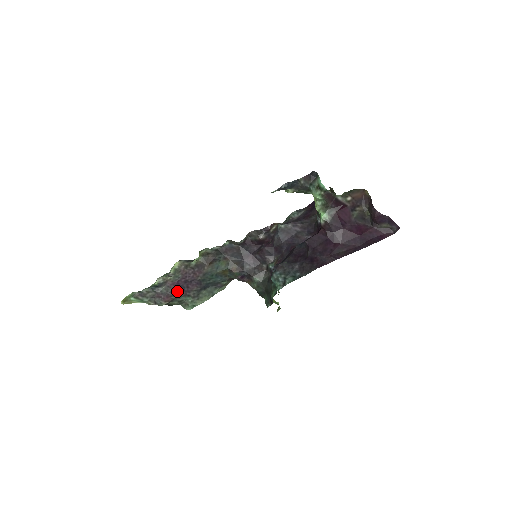
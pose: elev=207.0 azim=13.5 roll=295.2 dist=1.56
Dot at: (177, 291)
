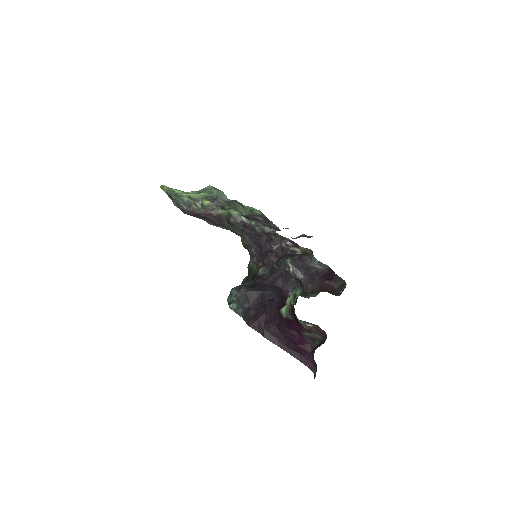
Dot at: (196, 216)
